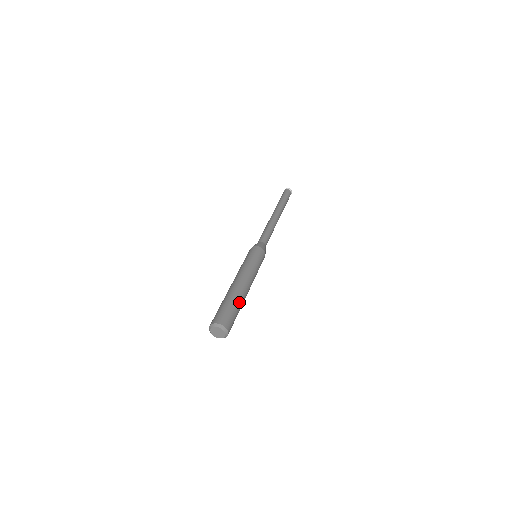
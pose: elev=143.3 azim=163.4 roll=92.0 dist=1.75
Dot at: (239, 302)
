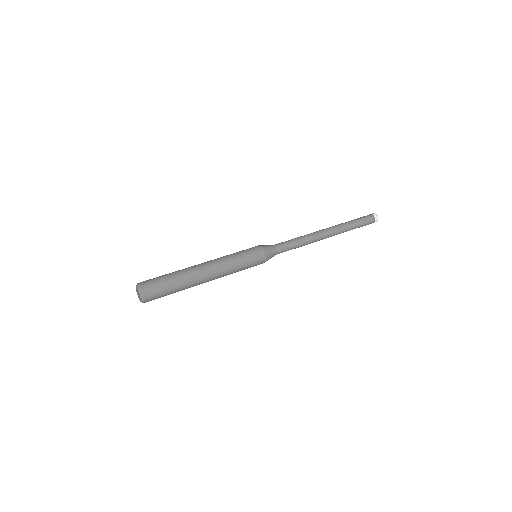
Dot at: (183, 286)
